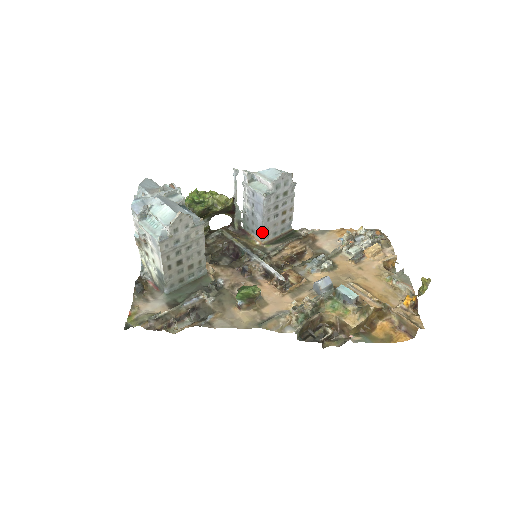
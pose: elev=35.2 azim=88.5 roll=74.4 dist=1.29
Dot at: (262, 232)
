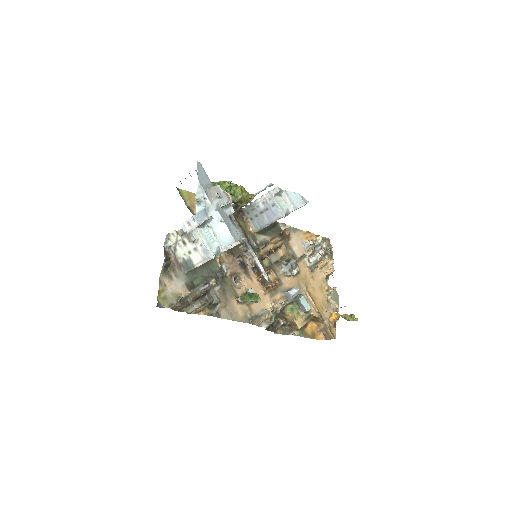
Dot at: (261, 228)
